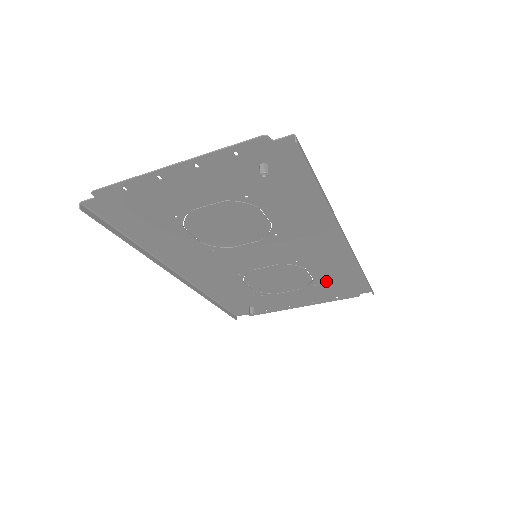
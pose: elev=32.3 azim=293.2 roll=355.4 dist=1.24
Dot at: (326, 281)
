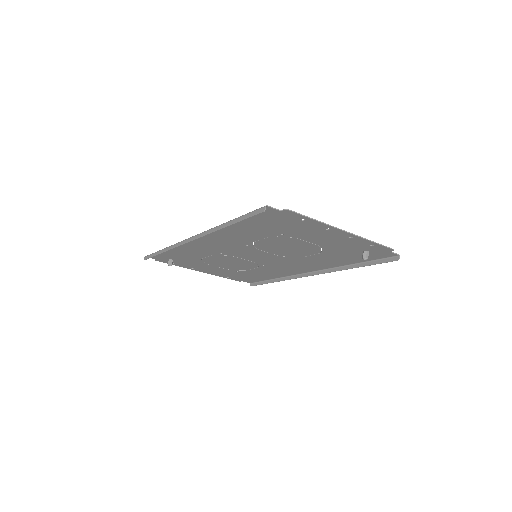
Dot at: (247, 273)
